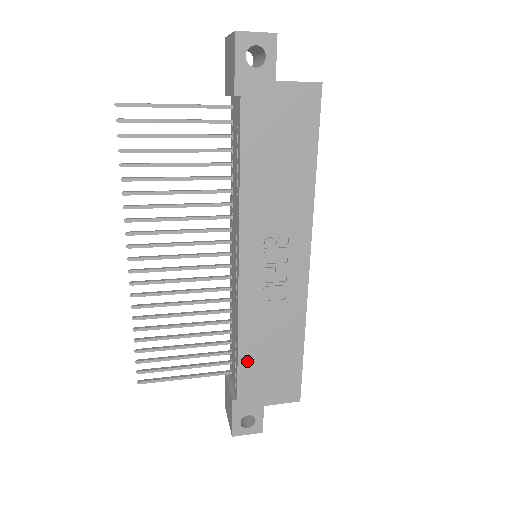
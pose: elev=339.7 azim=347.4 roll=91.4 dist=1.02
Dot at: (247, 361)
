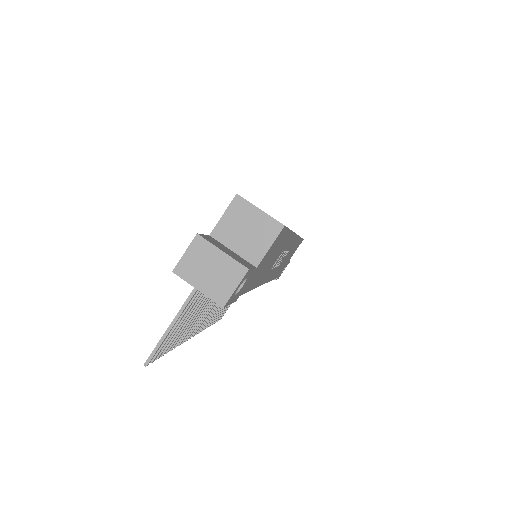
Dot at: occluded
